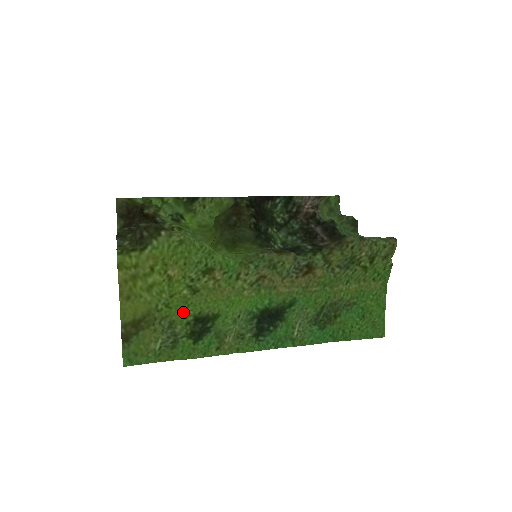
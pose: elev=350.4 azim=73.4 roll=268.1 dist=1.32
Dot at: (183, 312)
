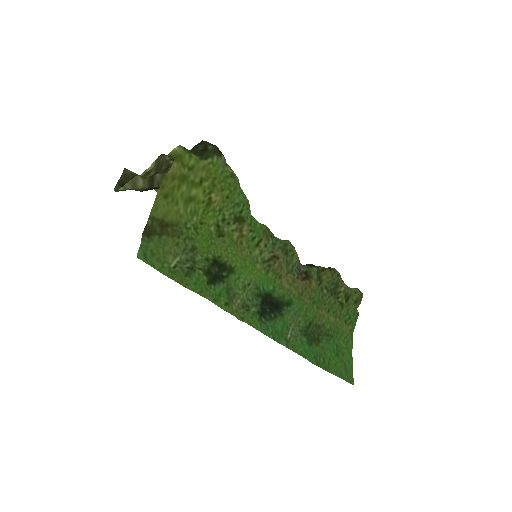
Dot at: (206, 245)
